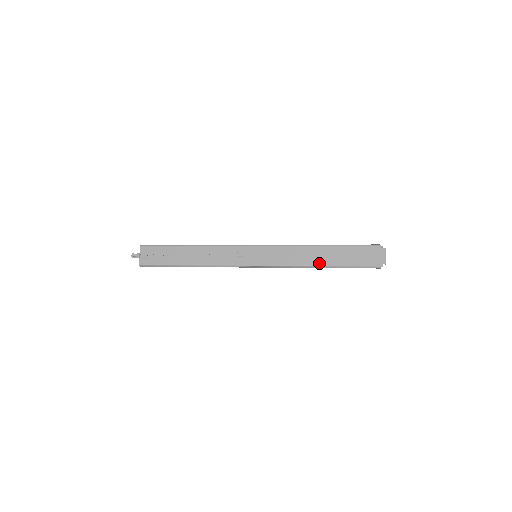
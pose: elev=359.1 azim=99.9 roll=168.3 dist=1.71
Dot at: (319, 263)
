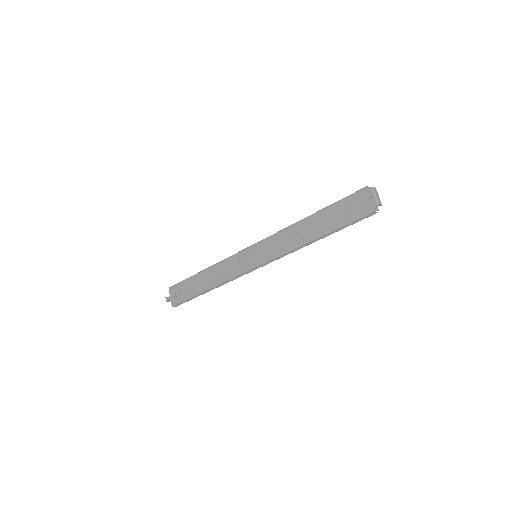
Dot at: (311, 237)
